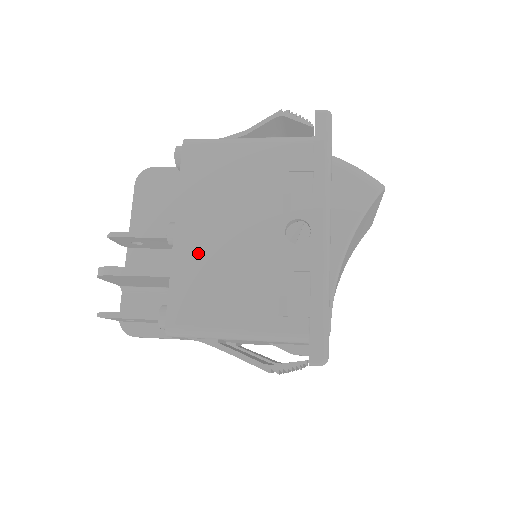
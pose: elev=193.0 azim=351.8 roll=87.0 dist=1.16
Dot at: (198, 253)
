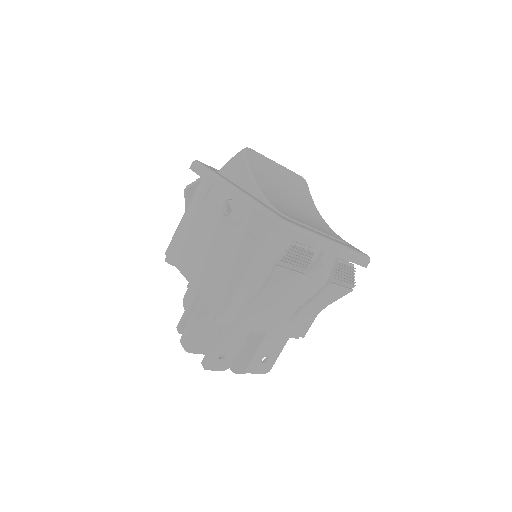
Dot at: (205, 275)
